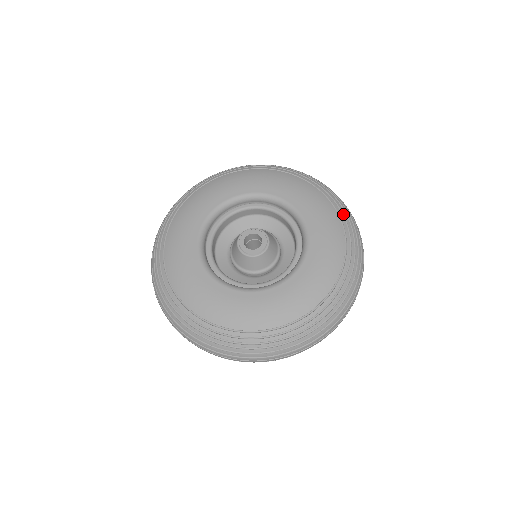
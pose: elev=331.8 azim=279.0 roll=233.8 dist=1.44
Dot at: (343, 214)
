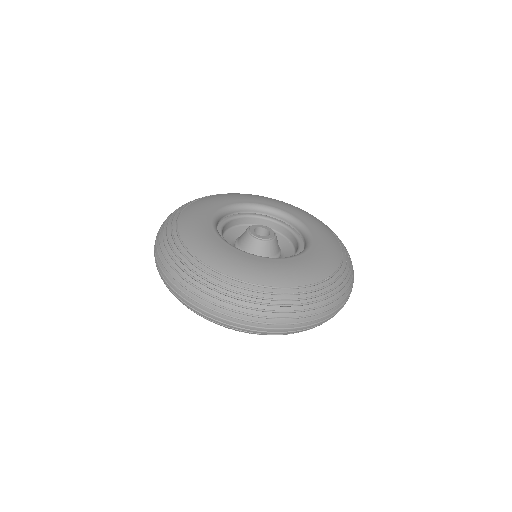
Dot at: (327, 226)
